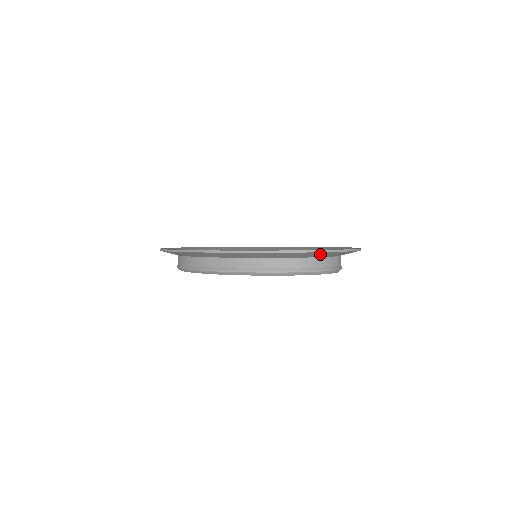
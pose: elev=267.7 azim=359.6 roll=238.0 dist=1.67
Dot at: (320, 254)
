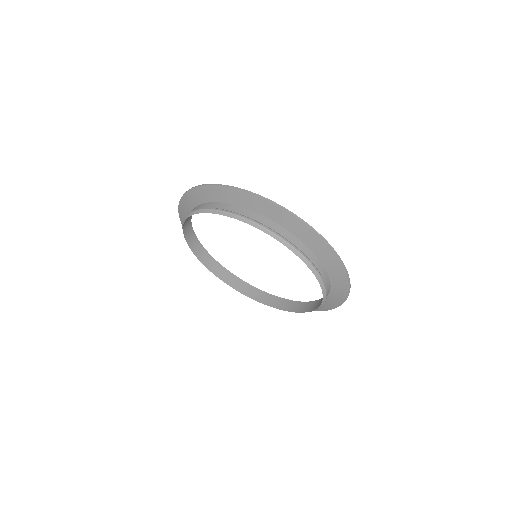
Dot at: (337, 271)
